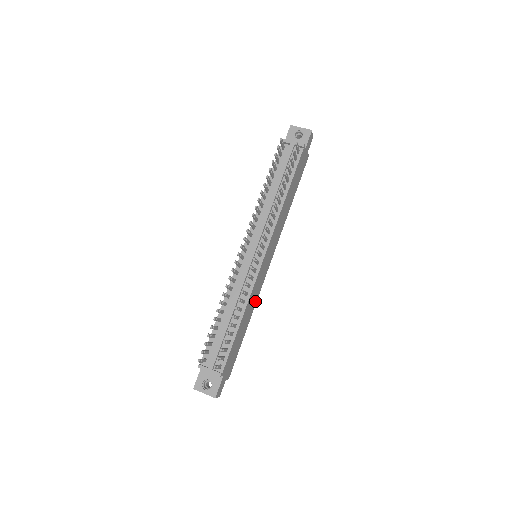
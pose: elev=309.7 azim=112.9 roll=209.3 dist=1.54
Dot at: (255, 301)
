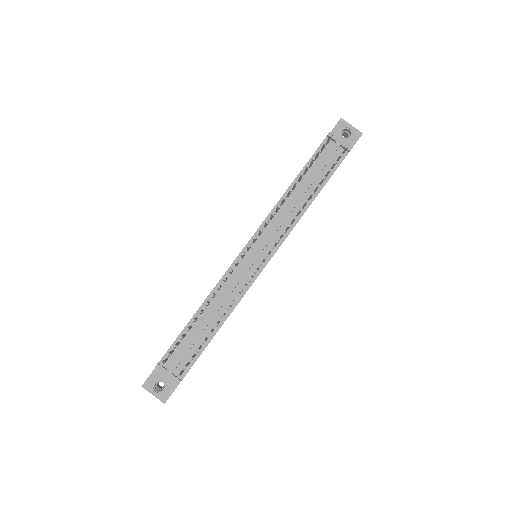
Dot at: occluded
